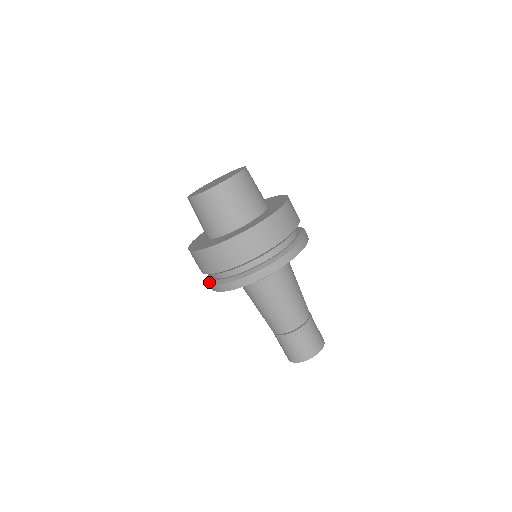
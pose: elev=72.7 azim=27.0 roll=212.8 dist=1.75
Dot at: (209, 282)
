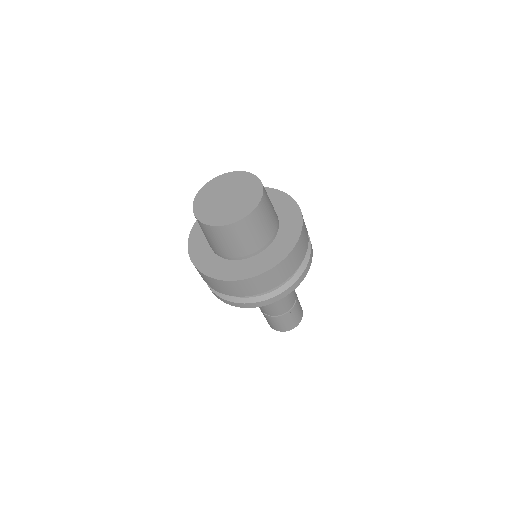
Dot at: occluded
